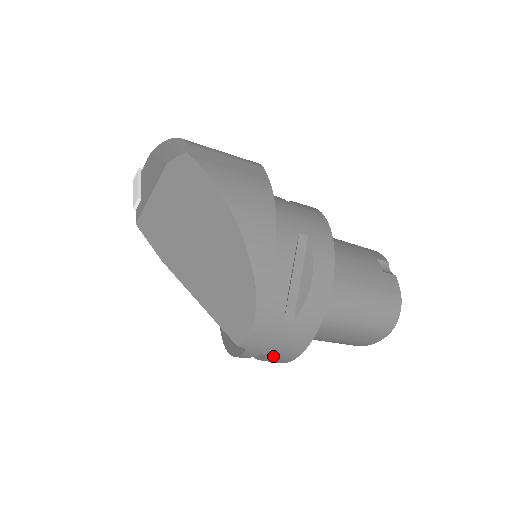
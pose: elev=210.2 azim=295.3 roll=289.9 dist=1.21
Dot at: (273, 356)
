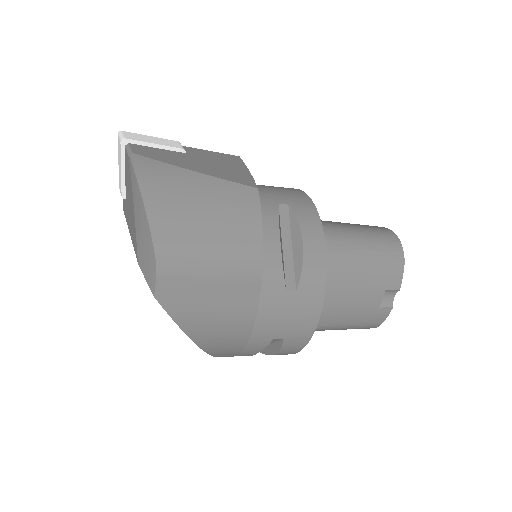
Dot at: occluded
